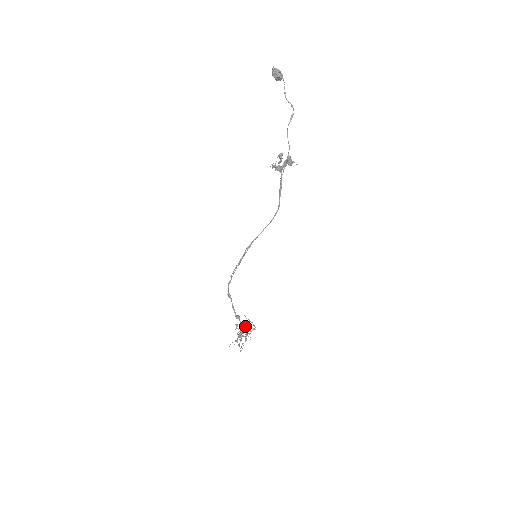
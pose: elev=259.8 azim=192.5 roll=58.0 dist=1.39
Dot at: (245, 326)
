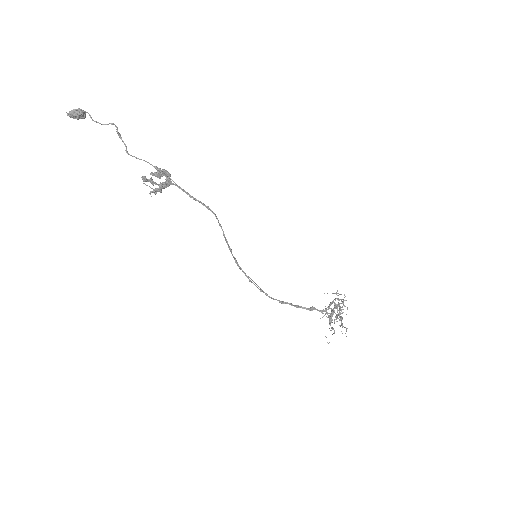
Dot at: occluded
